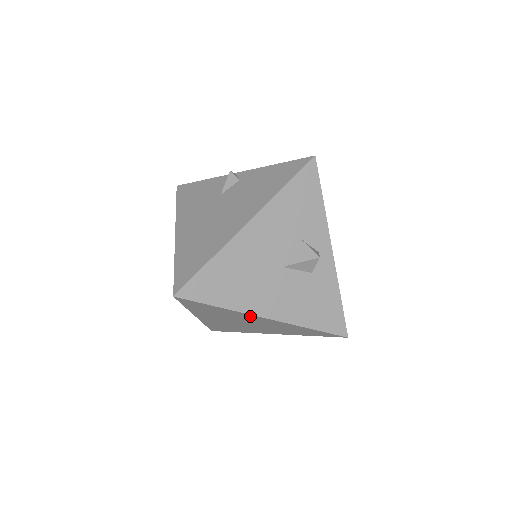
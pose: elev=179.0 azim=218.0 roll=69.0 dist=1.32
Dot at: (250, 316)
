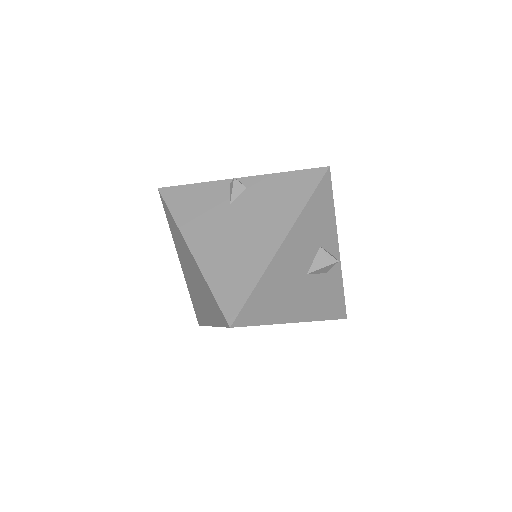
Dot at: occluded
